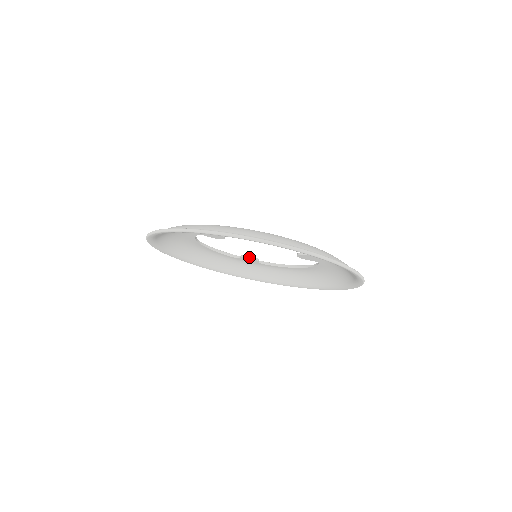
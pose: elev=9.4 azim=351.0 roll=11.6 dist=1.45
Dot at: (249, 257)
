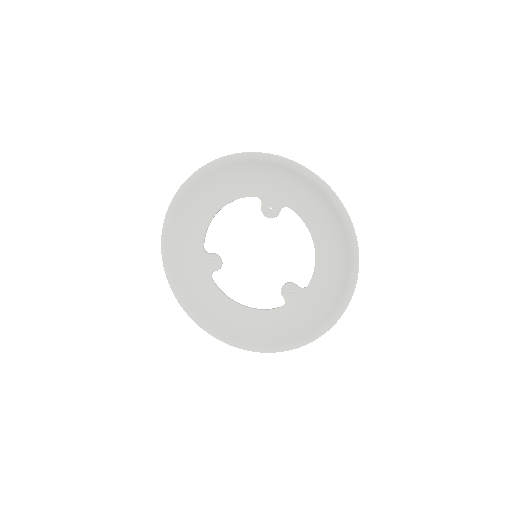
Dot at: (221, 259)
